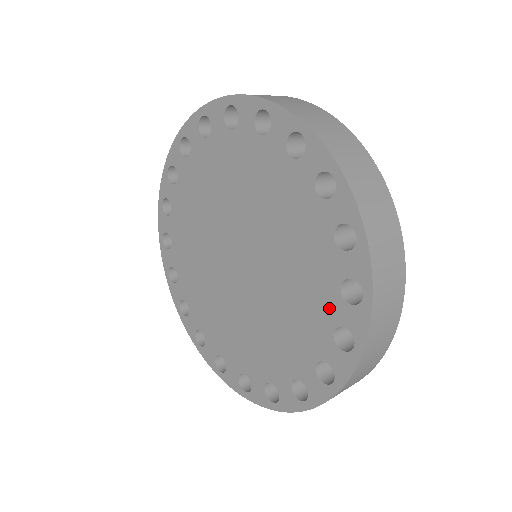
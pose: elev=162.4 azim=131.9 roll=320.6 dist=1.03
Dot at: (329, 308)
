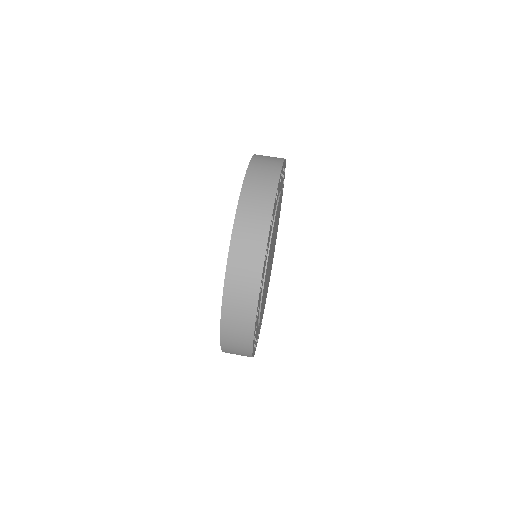
Dot at: occluded
